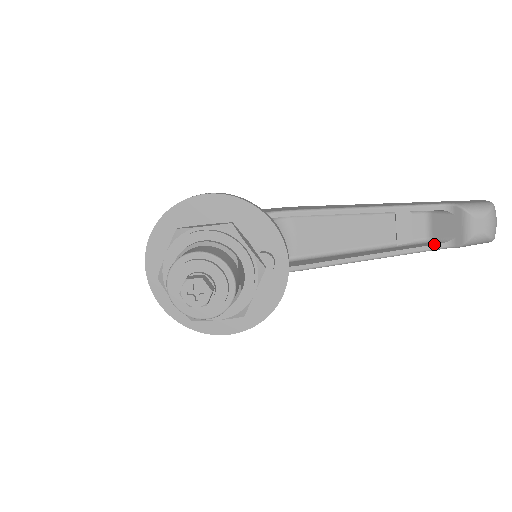
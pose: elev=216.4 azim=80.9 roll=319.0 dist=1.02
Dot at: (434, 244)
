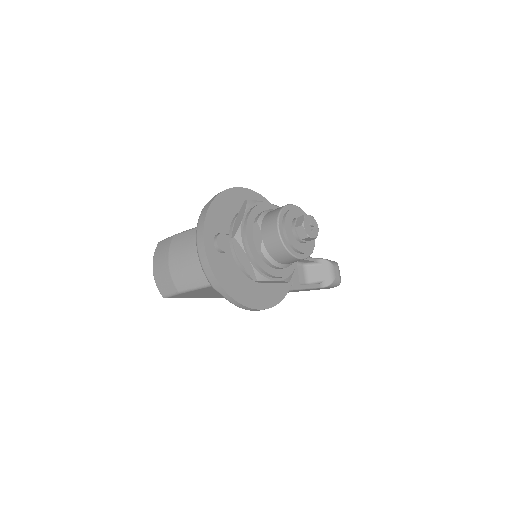
Dot at: (316, 284)
